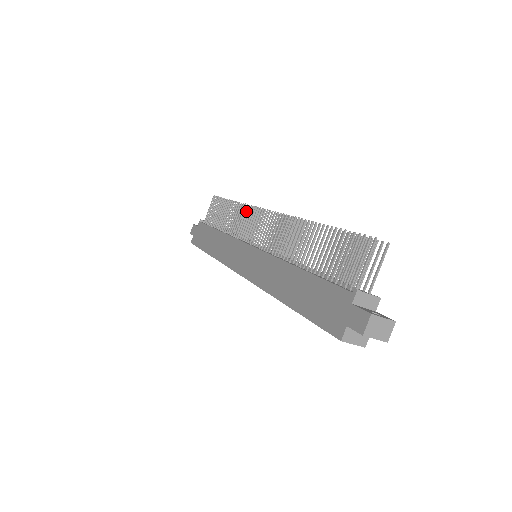
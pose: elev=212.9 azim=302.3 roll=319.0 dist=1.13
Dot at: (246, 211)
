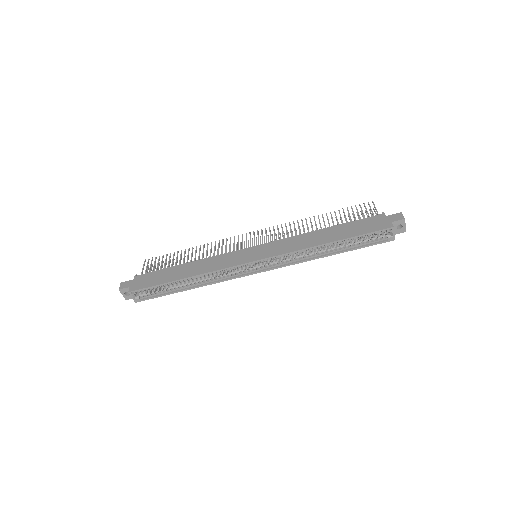
Dot at: (222, 242)
